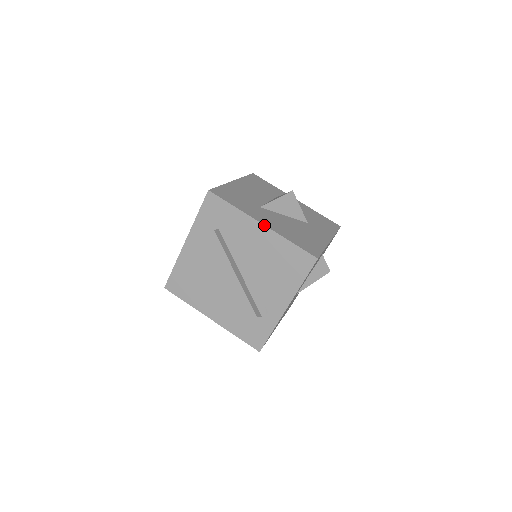
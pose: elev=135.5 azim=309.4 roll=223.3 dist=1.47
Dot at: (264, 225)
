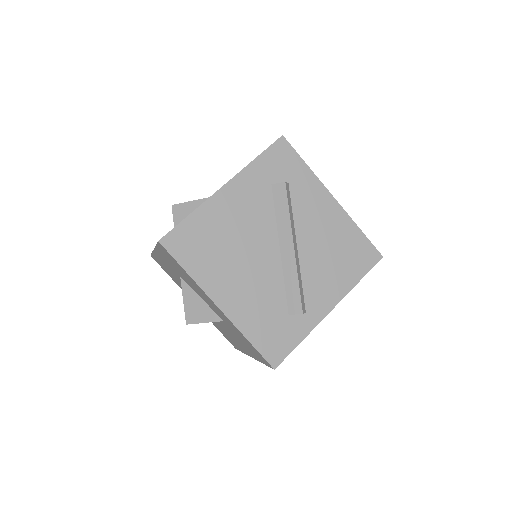
Dot at: (336, 200)
